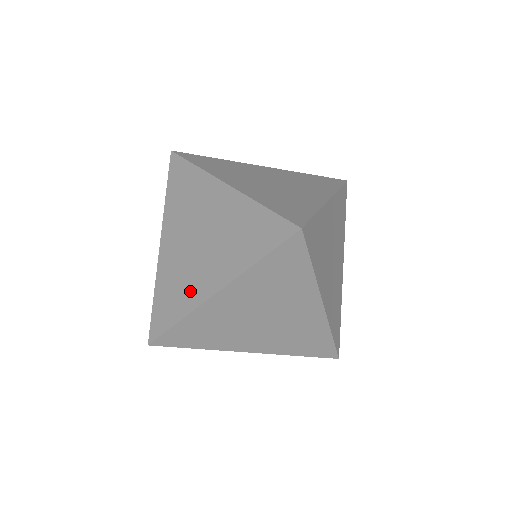
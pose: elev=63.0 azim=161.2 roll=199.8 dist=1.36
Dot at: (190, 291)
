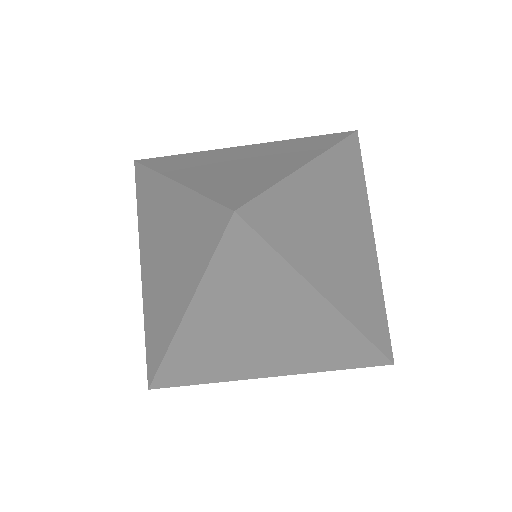
Dot at: (232, 369)
